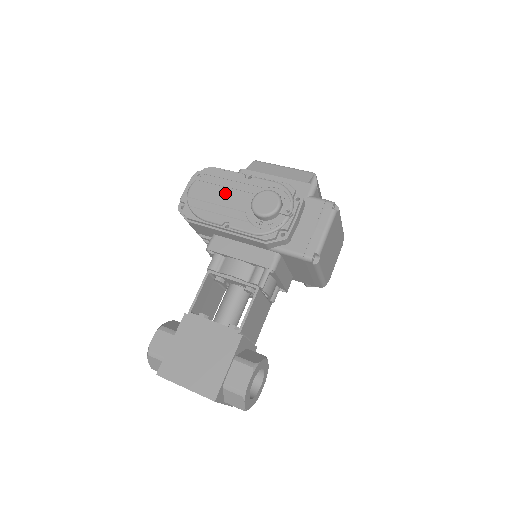
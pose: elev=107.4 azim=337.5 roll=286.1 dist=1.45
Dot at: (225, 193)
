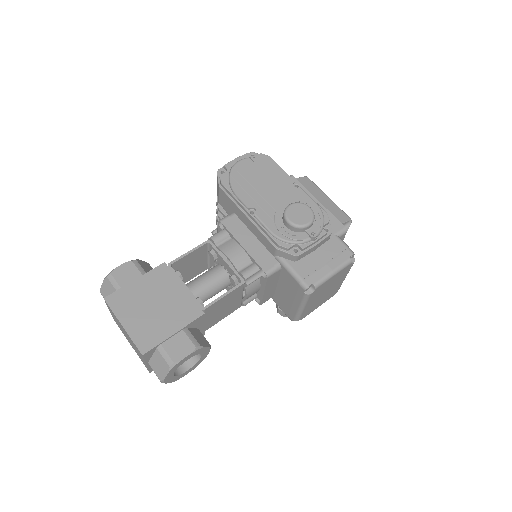
Dot at: (268, 184)
